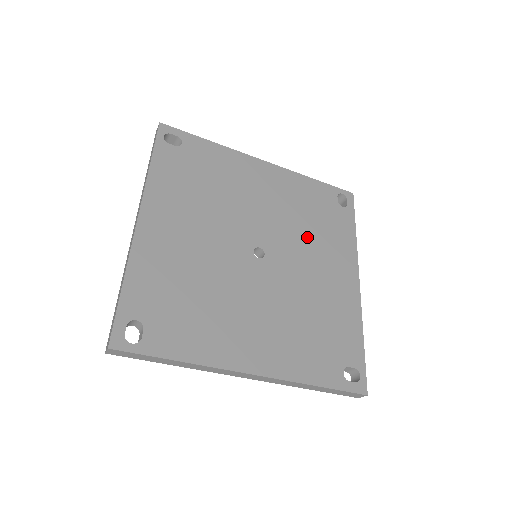
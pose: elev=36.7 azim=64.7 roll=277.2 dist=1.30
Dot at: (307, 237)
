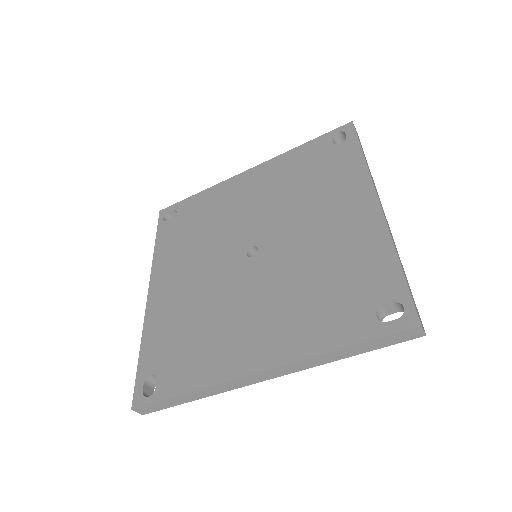
Dot at: (302, 202)
